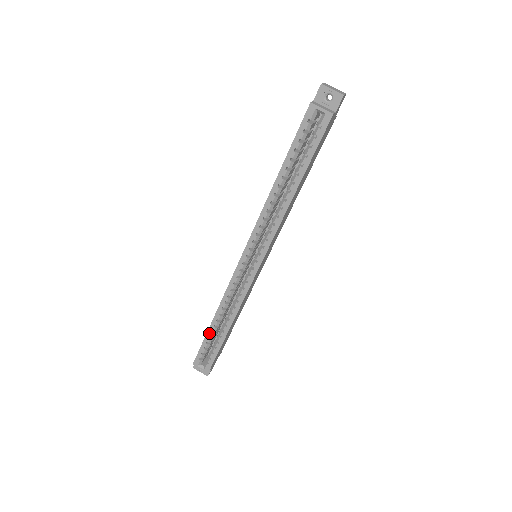
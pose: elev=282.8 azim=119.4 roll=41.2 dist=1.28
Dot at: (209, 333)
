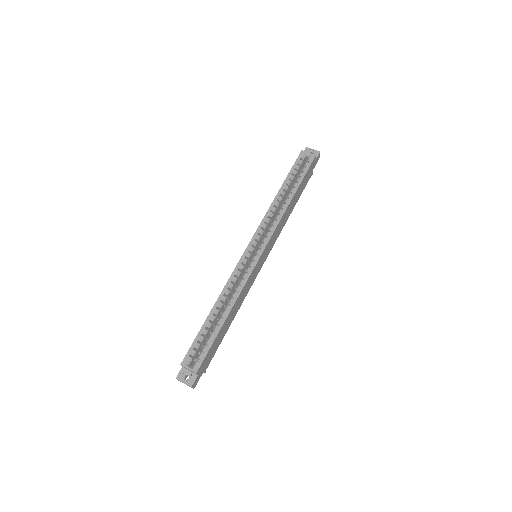
Dot at: (206, 323)
